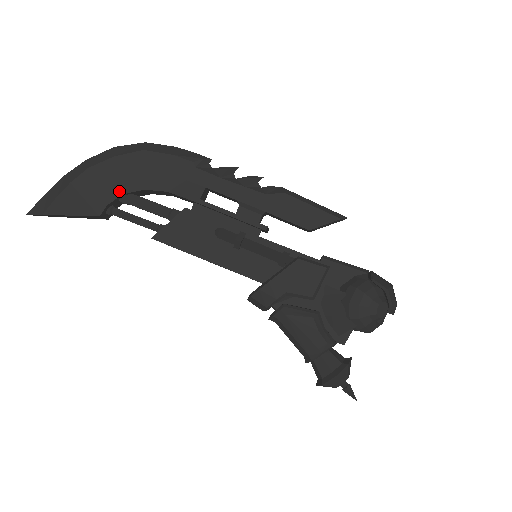
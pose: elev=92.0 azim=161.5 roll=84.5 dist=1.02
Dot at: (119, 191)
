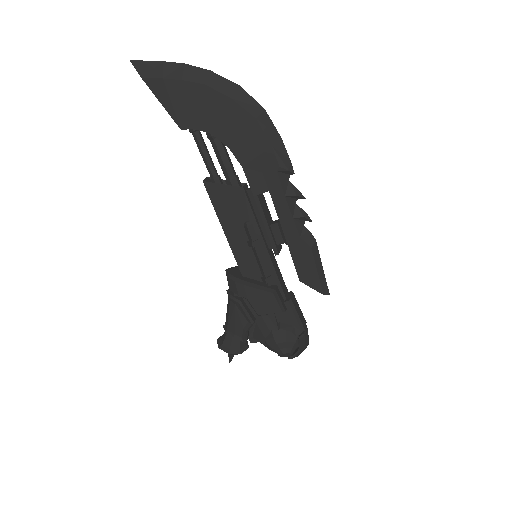
Dot at: (211, 128)
